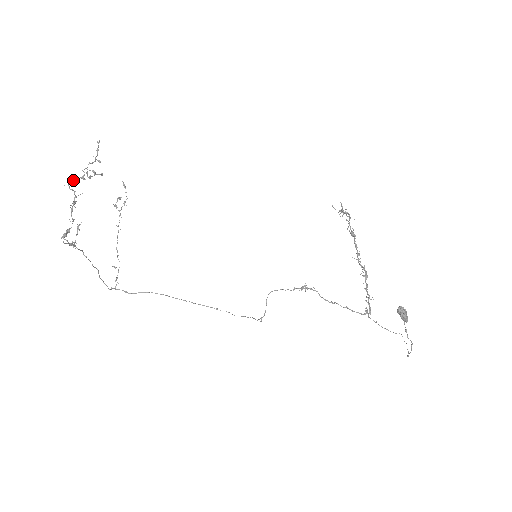
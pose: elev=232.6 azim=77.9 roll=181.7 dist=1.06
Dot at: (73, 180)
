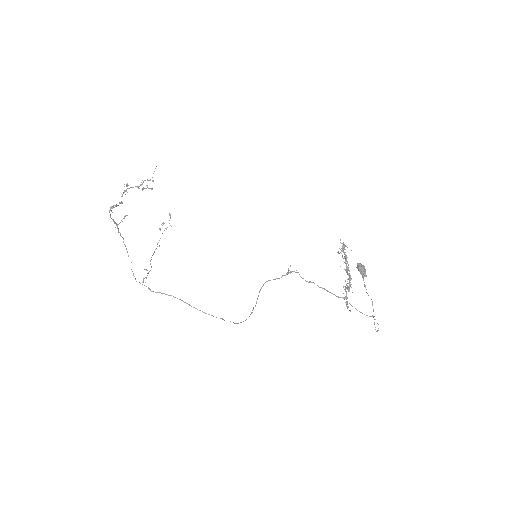
Dot at: occluded
